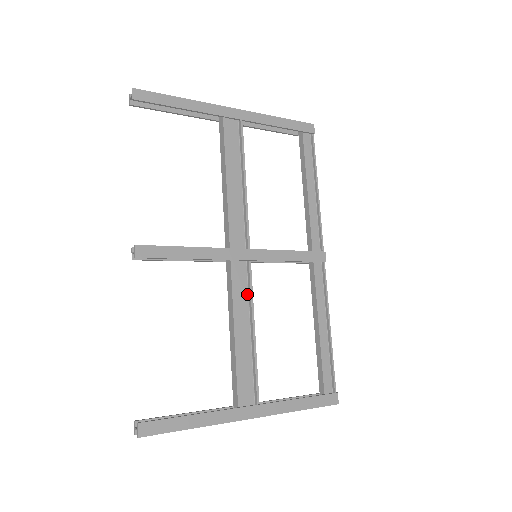
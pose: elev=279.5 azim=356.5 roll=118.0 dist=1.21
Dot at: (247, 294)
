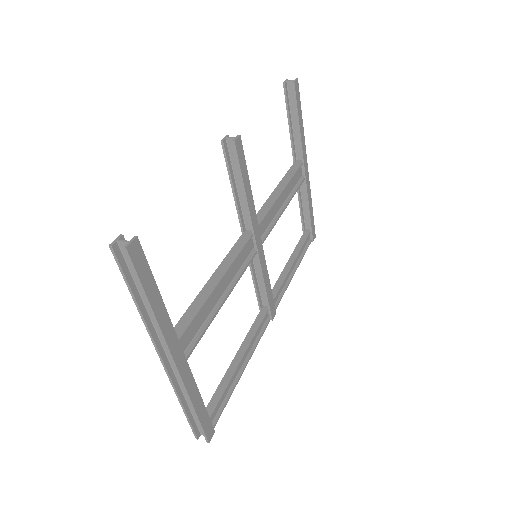
Dot at: (238, 270)
